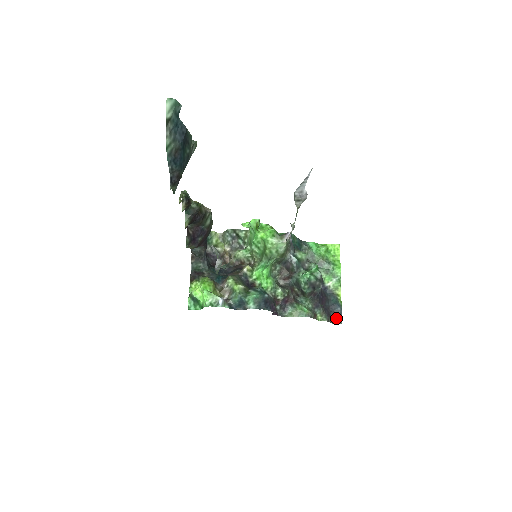
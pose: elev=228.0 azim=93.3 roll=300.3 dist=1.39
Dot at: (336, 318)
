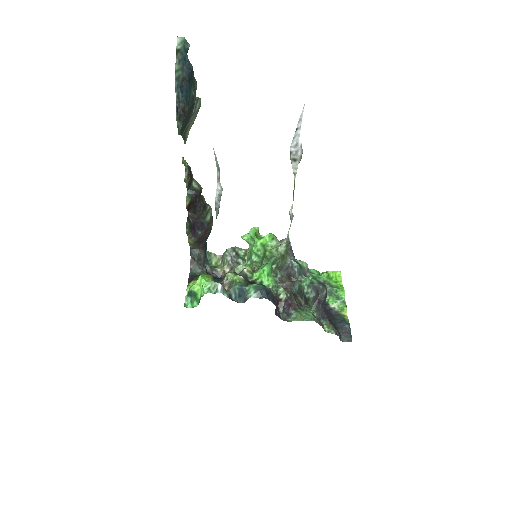
Dot at: (345, 336)
